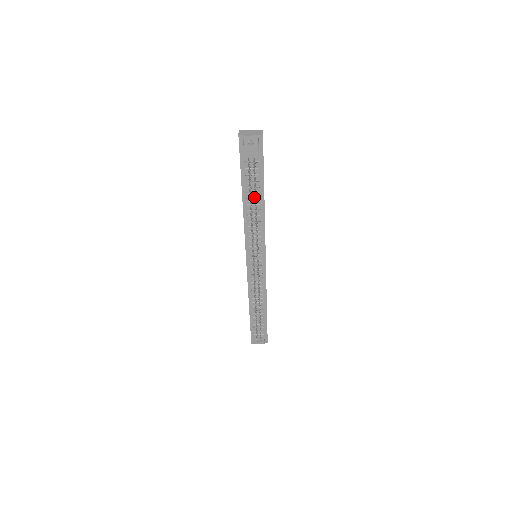
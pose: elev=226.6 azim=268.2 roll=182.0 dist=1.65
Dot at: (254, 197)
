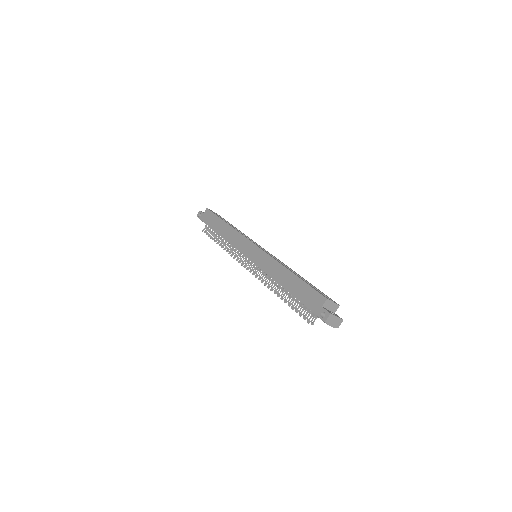
Dot at: (292, 300)
